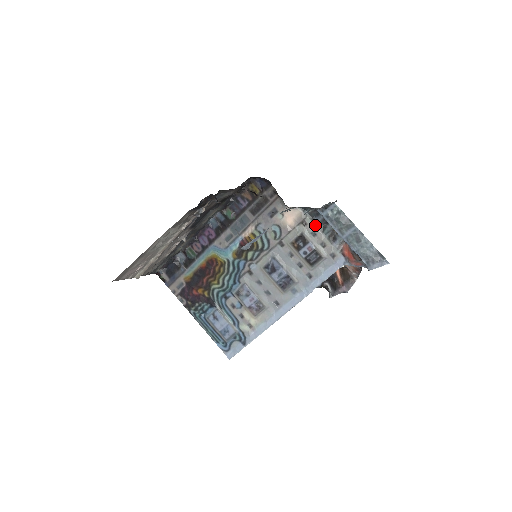
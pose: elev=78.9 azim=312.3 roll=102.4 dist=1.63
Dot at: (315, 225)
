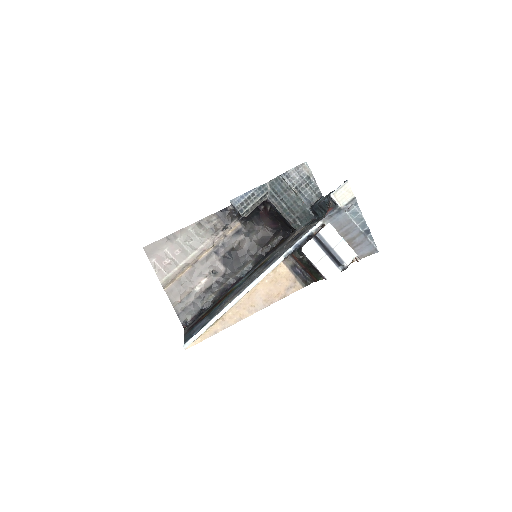
Dot at: occluded
